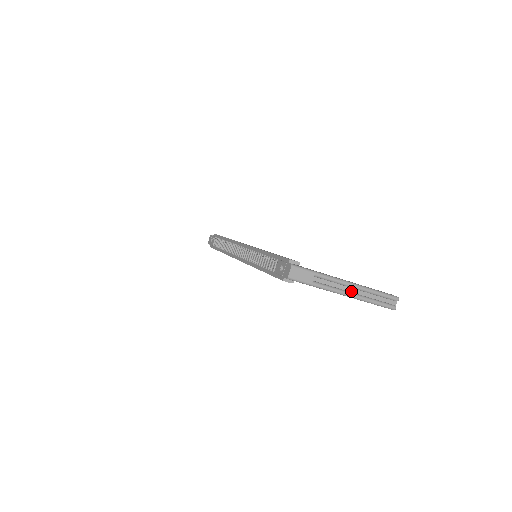
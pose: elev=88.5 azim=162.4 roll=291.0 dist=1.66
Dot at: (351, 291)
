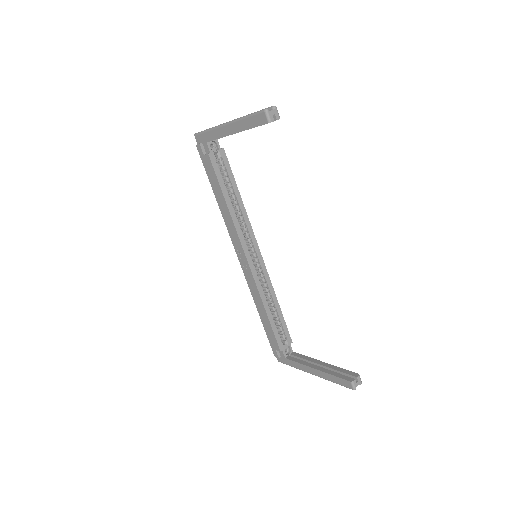
Dot at: occluded
